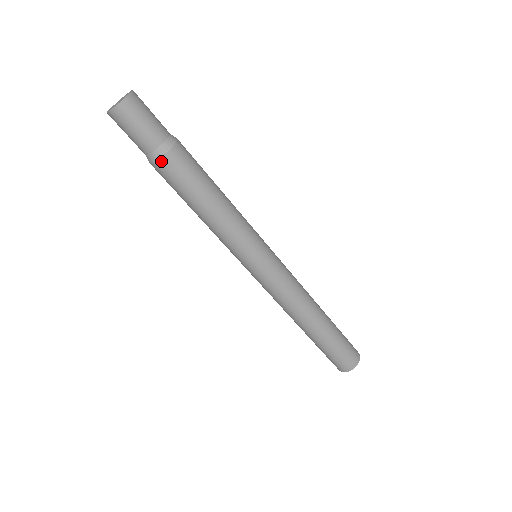
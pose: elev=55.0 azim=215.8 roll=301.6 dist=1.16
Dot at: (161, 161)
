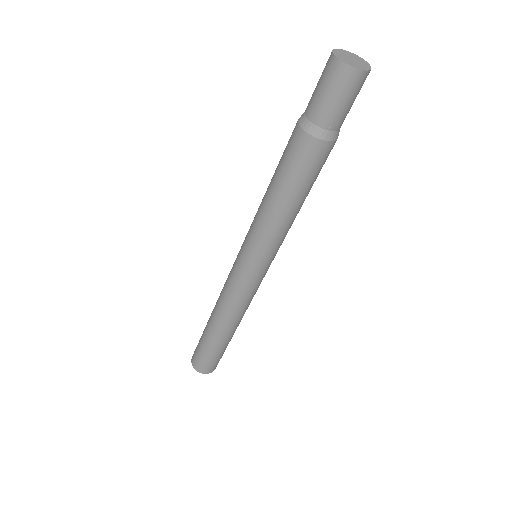
Dot at: (323, 144)
